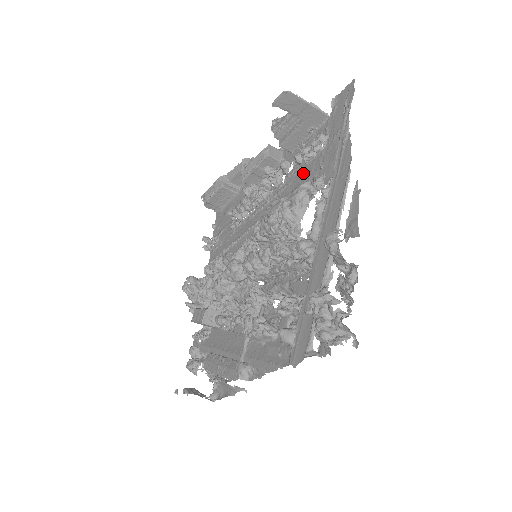
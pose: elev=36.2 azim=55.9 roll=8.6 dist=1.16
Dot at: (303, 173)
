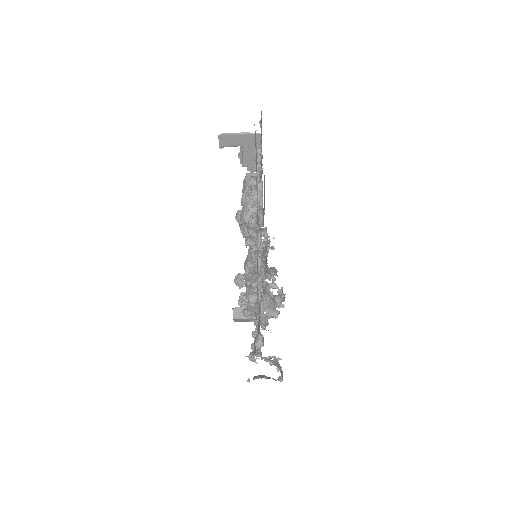
Dot at: occluded
